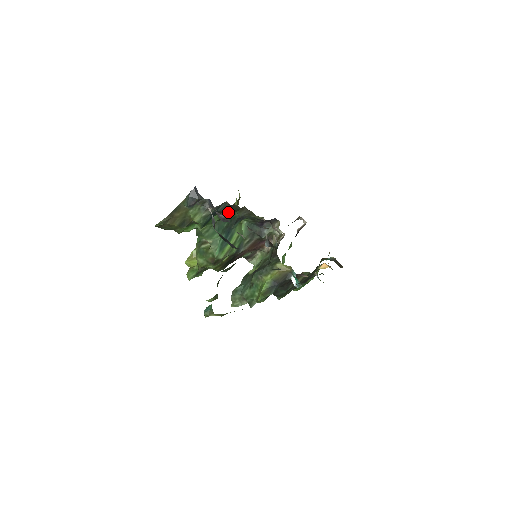
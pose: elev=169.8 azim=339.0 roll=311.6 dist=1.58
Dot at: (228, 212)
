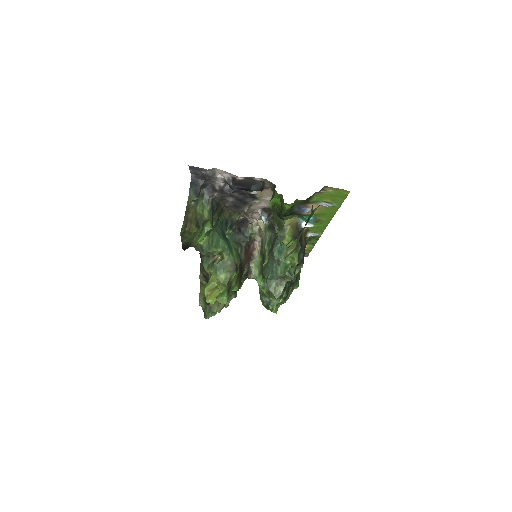
Dot at: (218, 213)
